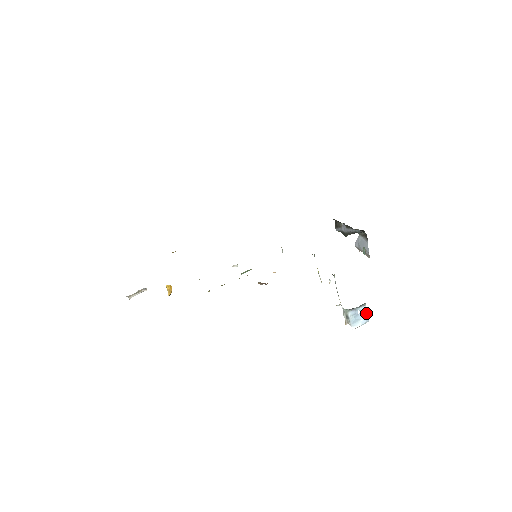
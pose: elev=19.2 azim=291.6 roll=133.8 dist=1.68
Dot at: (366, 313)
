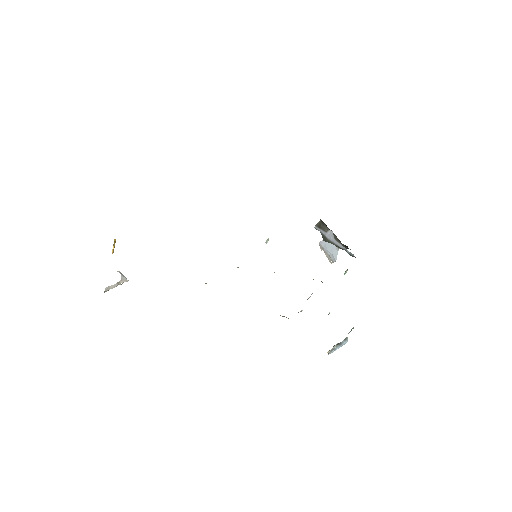
Dot at: (343, 344)
